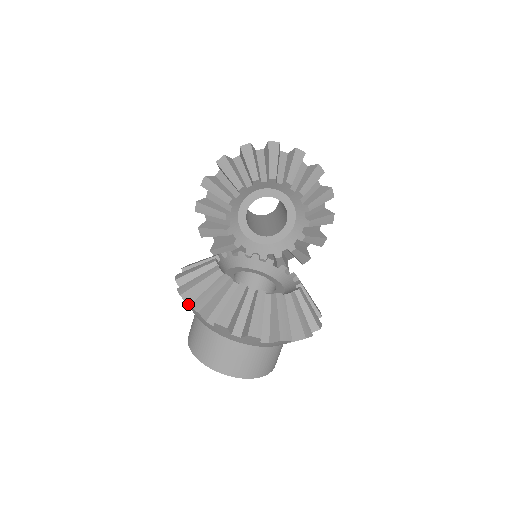
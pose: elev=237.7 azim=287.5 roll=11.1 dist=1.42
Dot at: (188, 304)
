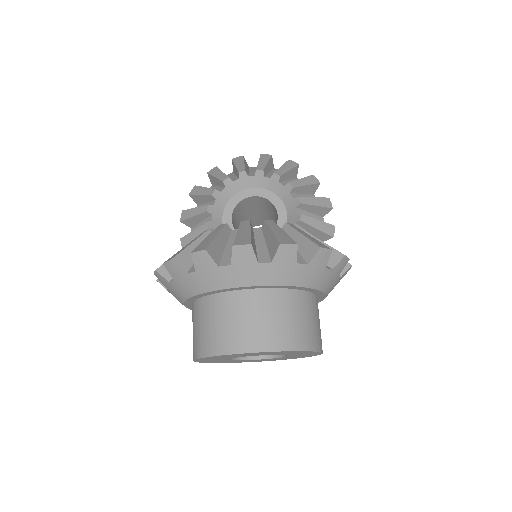
Dot at: (168, 280)
